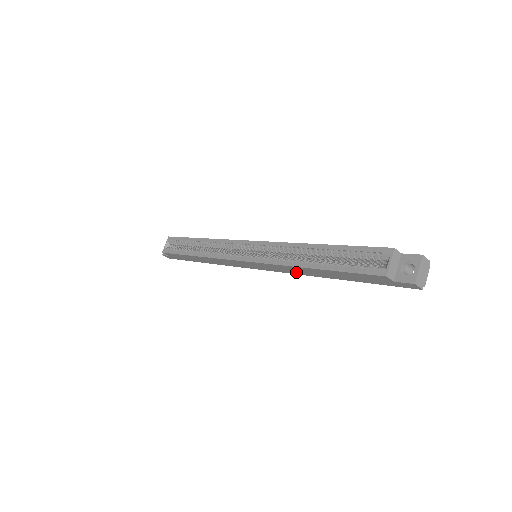
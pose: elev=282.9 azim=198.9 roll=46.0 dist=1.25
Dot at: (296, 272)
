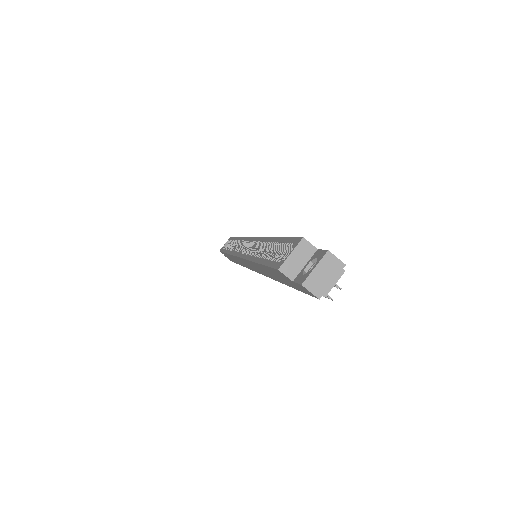
Dot at: (264, 273)
